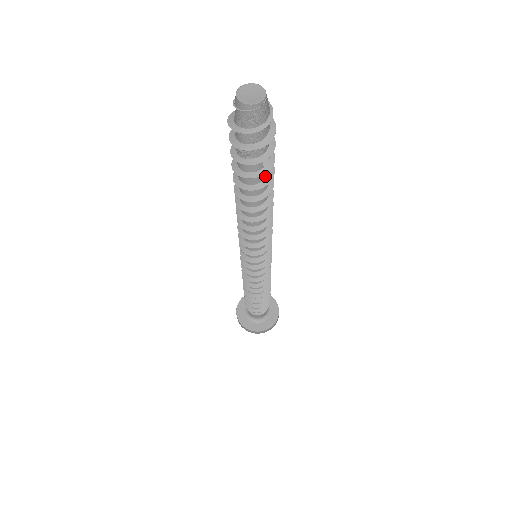
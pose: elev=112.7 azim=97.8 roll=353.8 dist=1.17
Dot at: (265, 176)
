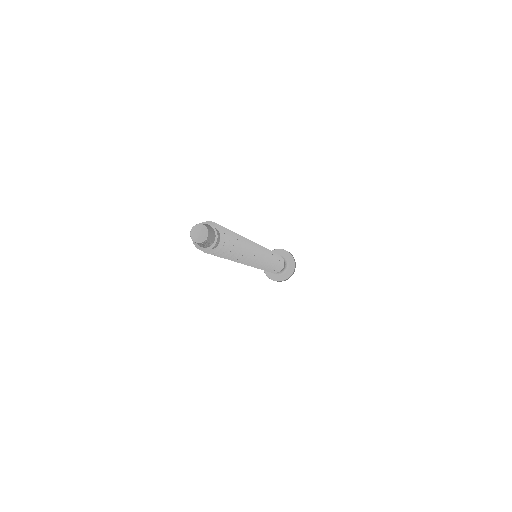
Dot at: occluded
